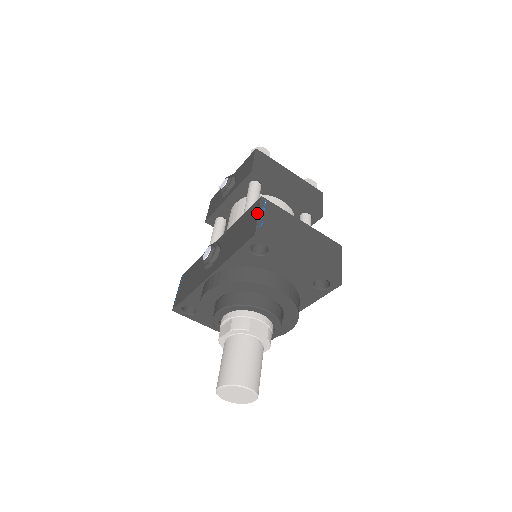
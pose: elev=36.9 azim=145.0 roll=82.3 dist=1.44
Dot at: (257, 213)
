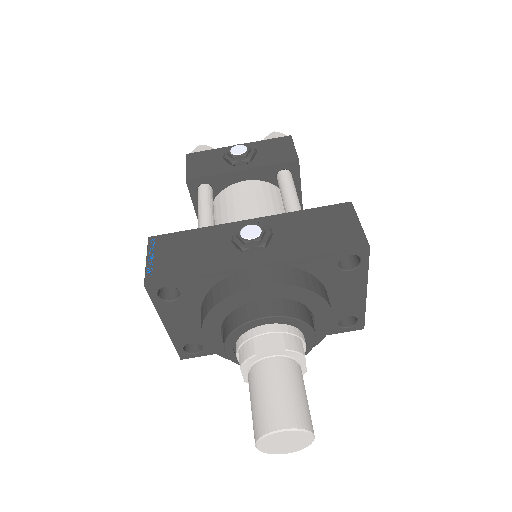
Dot at: (357, 220)
